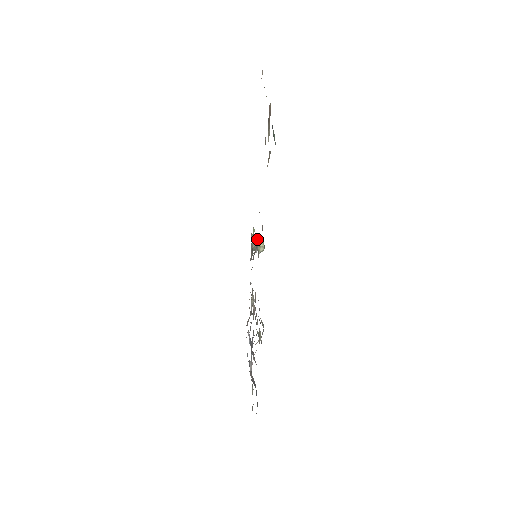
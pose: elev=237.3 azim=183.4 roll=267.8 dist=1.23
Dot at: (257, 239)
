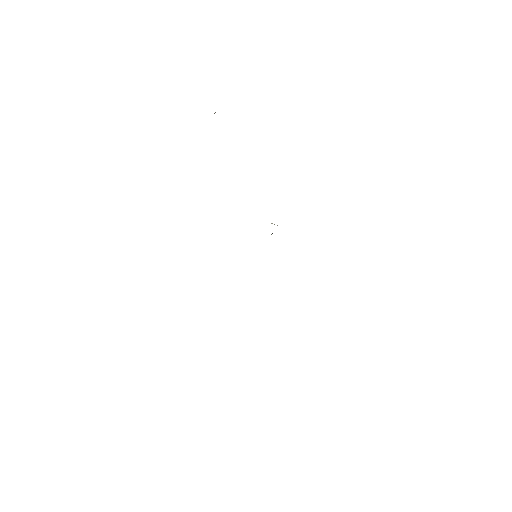
Dot at: occluded
